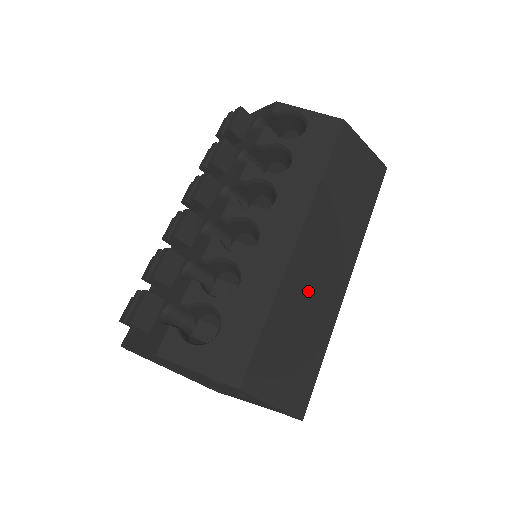
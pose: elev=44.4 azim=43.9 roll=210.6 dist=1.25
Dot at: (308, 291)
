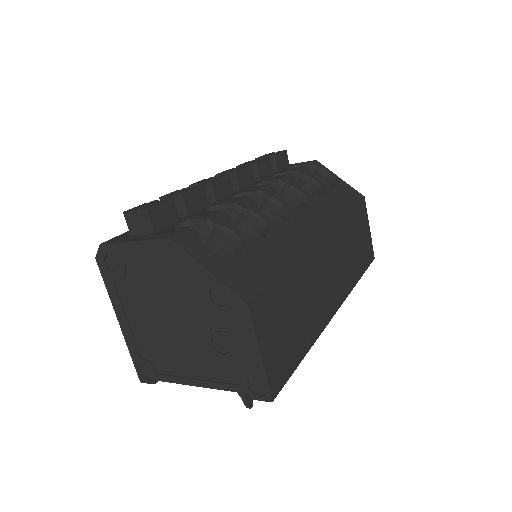
Dot at: (314, 285)
